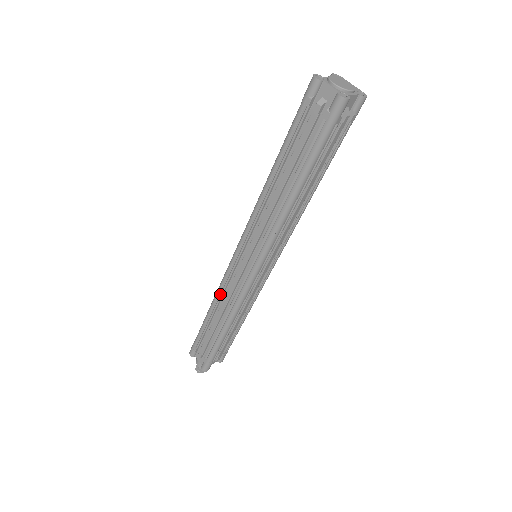
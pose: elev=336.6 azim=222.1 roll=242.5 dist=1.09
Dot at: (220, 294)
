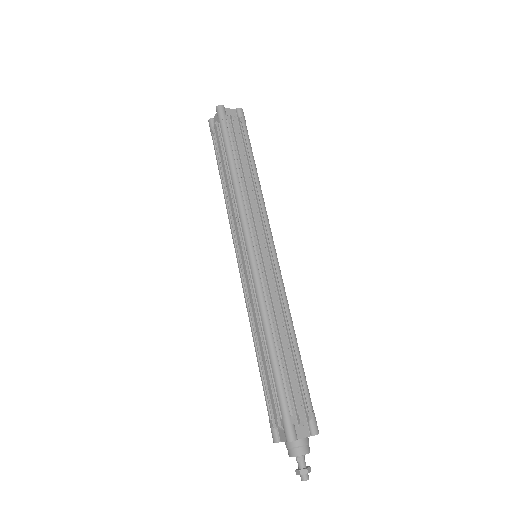
Dot at: (250, 316)
